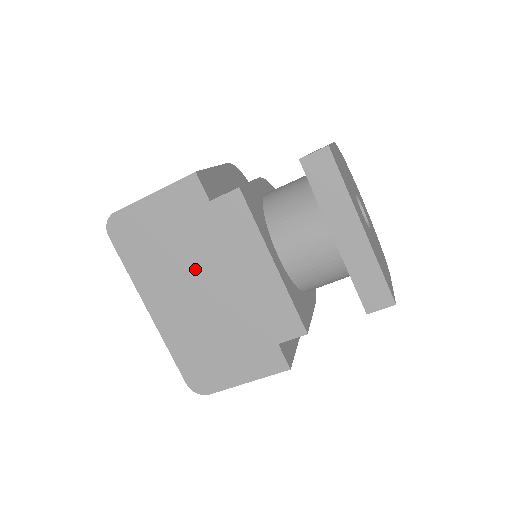
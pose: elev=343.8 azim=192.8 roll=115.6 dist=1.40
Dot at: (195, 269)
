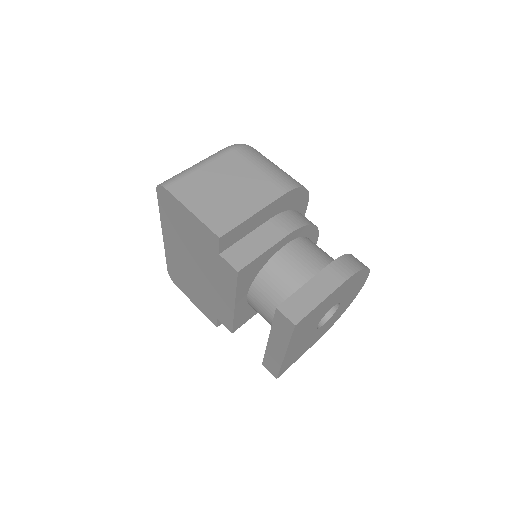
Dot at: (195, 257)
